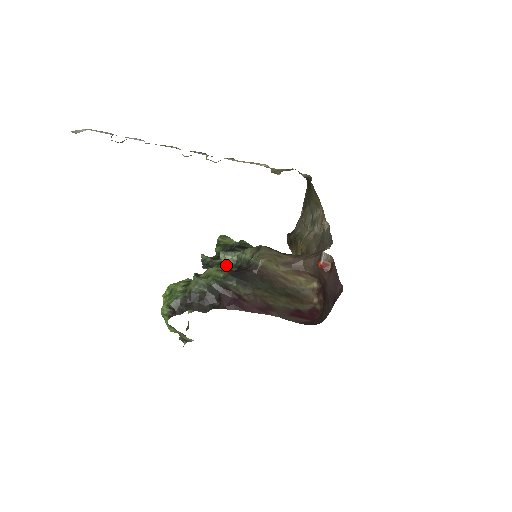
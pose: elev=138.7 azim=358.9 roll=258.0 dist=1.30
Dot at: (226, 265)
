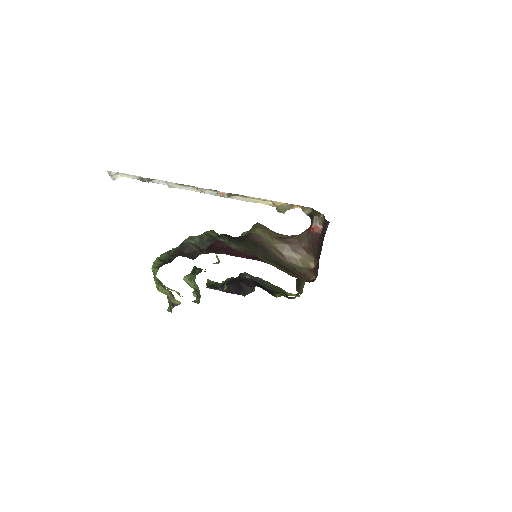
Dot at: occluded
